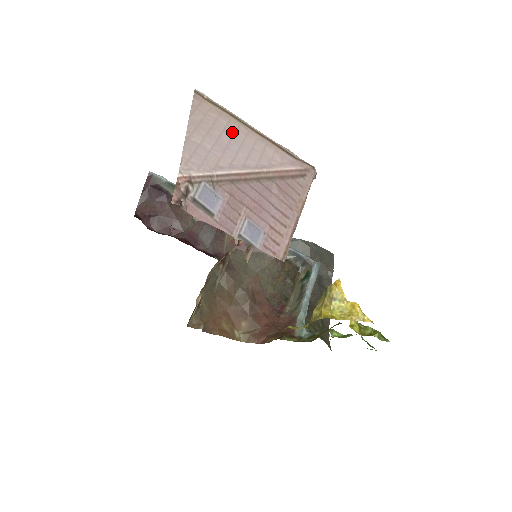
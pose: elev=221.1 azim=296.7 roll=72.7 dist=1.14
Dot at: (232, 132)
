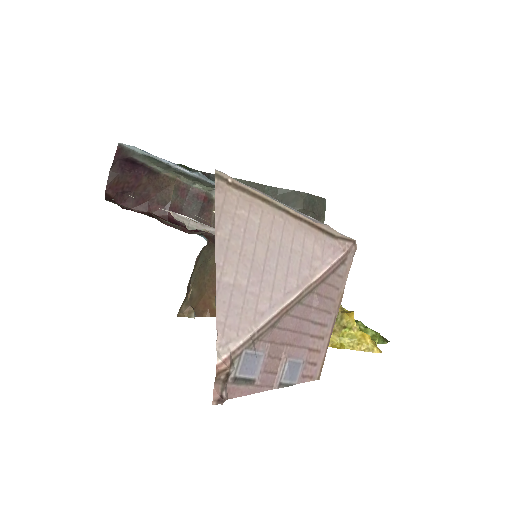
Dot at: (267, 235)
